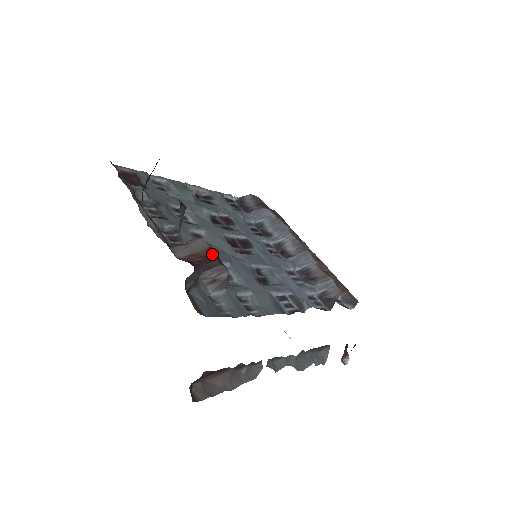
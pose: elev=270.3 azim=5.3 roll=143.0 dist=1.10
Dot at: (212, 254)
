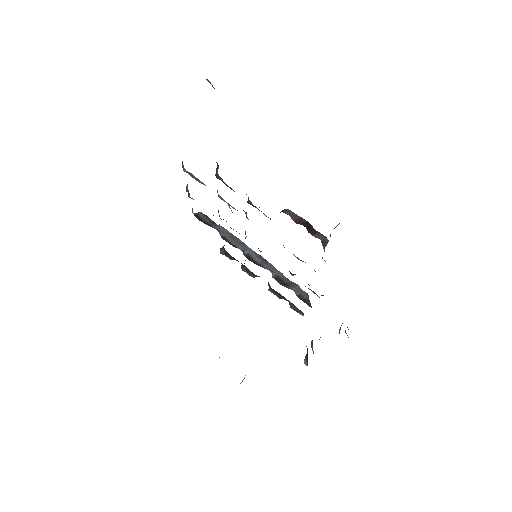
Dot at: (308, 223)
